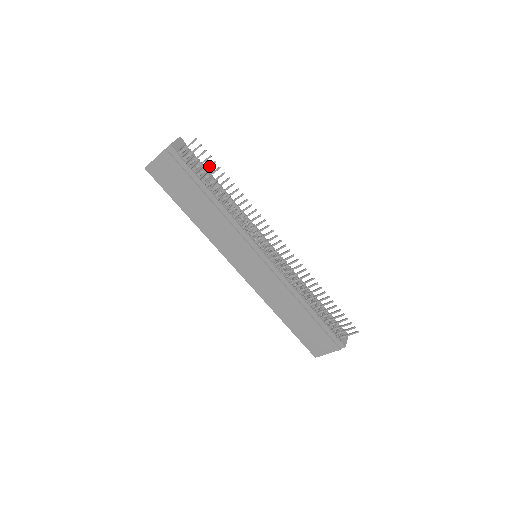
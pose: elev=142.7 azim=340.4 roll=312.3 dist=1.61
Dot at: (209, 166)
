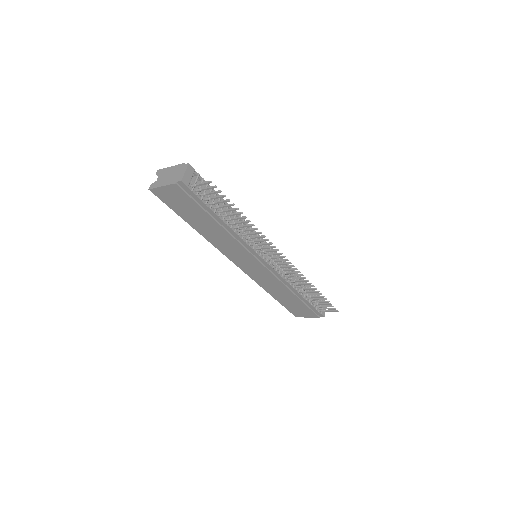
Dot at: (222, 202)
